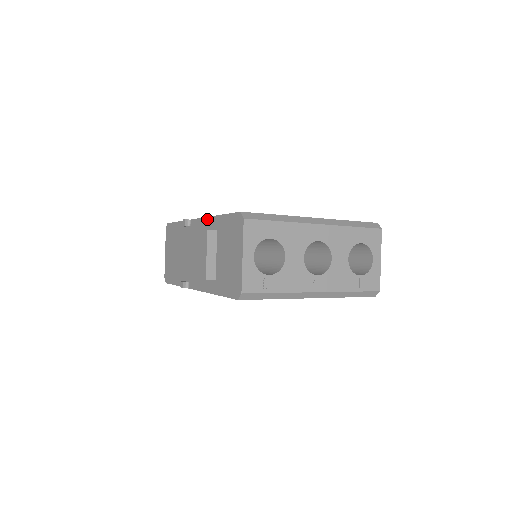
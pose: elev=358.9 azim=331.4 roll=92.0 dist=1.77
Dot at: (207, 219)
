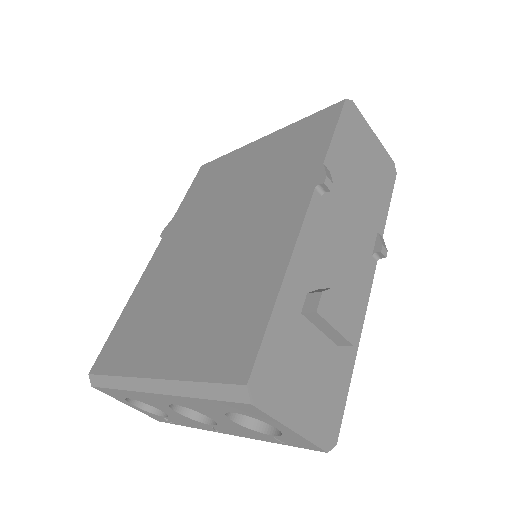
Dot at: occluded
